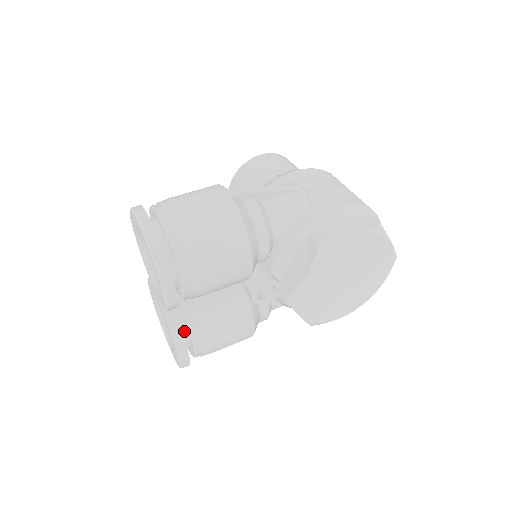
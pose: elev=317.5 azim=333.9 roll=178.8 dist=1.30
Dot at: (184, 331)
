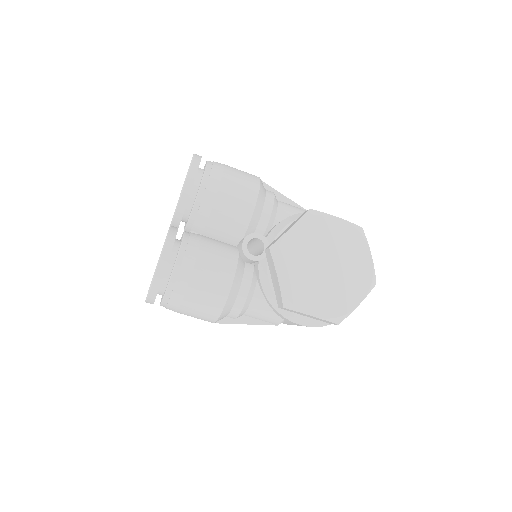
Dot at: (174, 253)
